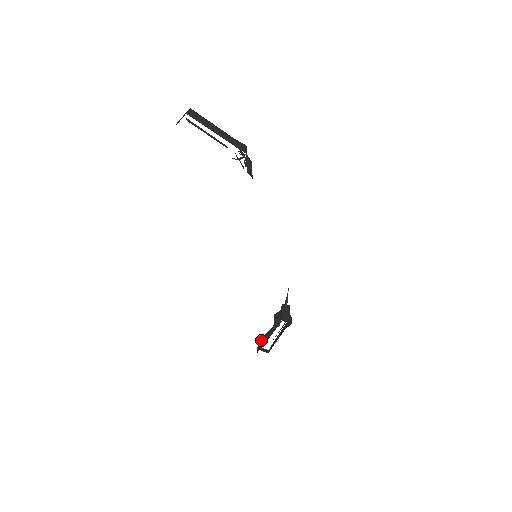
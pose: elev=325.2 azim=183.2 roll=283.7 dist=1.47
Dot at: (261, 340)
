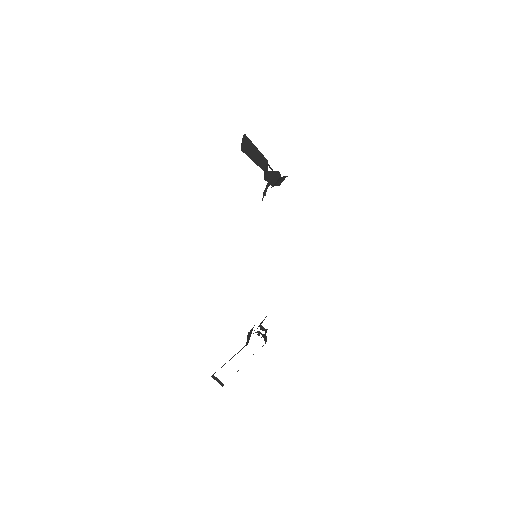
Dot at: occluded
